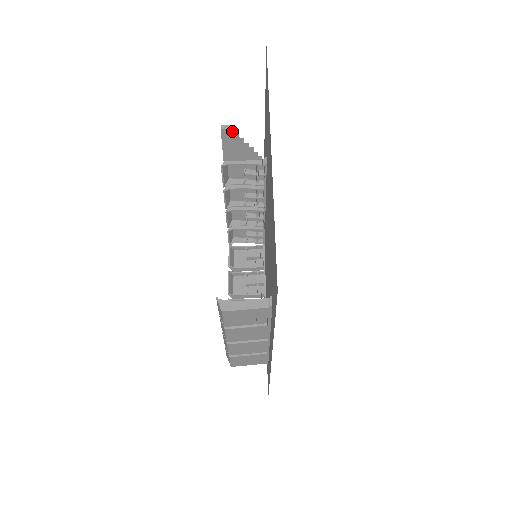
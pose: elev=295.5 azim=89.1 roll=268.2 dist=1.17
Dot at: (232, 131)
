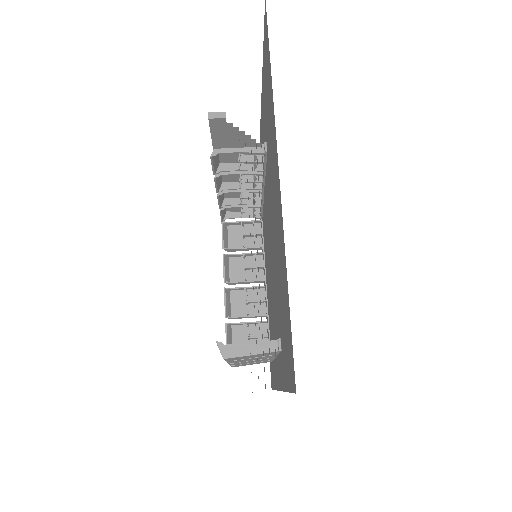
Dot at: (223, 120)
